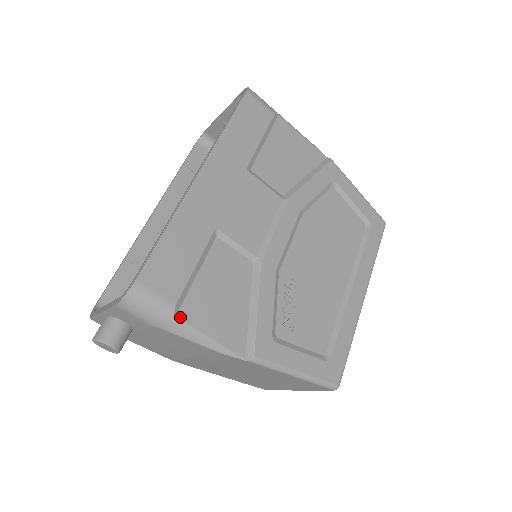
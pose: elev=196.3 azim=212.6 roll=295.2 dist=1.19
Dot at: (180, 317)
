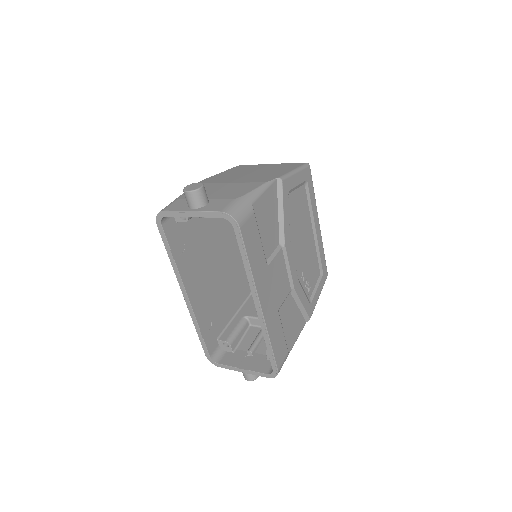
Dot at: occluded
